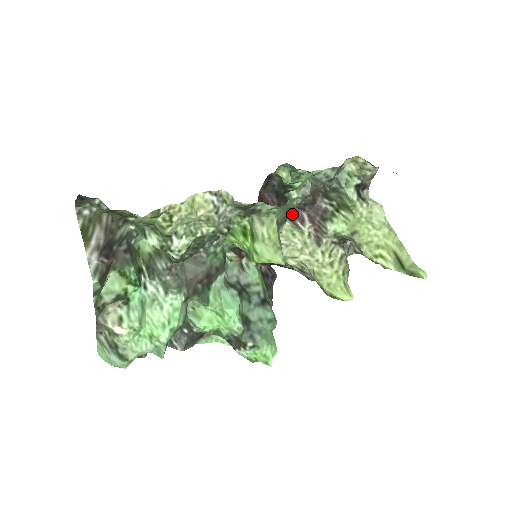
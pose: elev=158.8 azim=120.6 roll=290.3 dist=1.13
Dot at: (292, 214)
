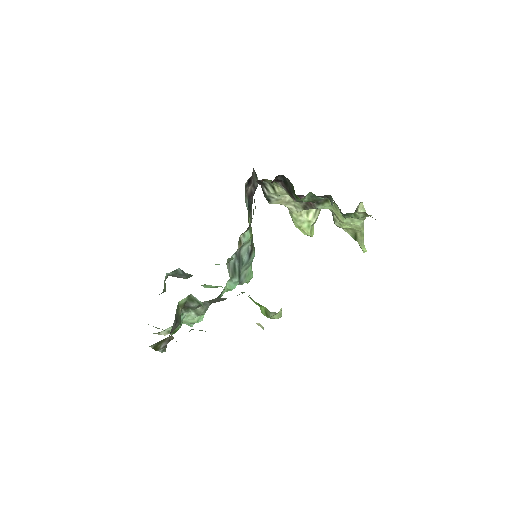
Dot at: occluded
